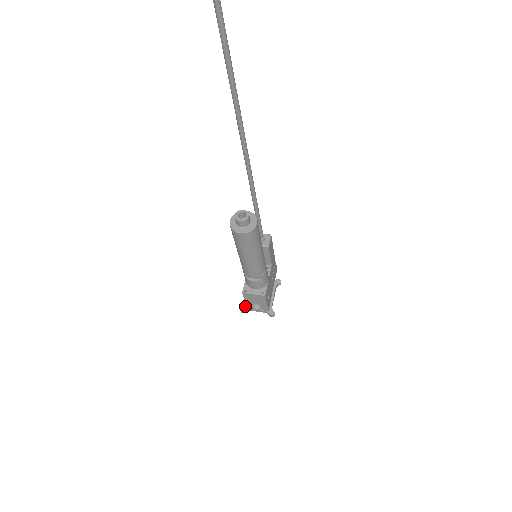
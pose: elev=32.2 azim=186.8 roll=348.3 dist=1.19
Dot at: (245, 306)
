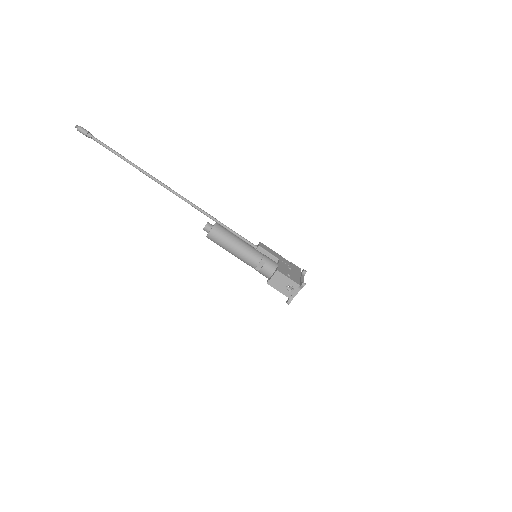
Dot at: (288, 299)
